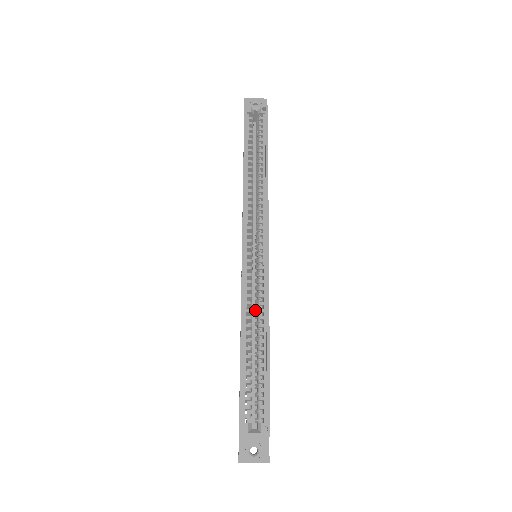
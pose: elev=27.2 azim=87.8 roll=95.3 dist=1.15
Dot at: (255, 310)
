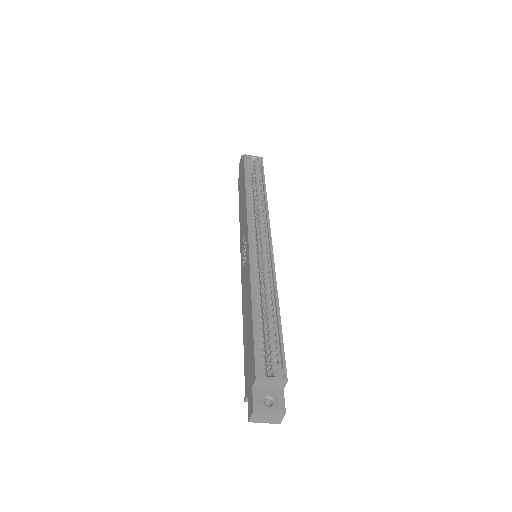
Dot at: (261, 286)
